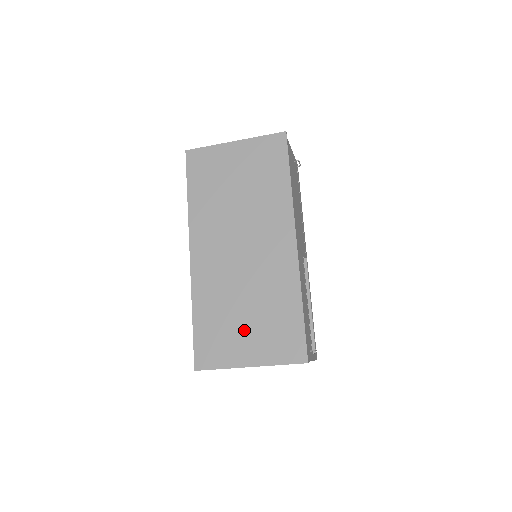
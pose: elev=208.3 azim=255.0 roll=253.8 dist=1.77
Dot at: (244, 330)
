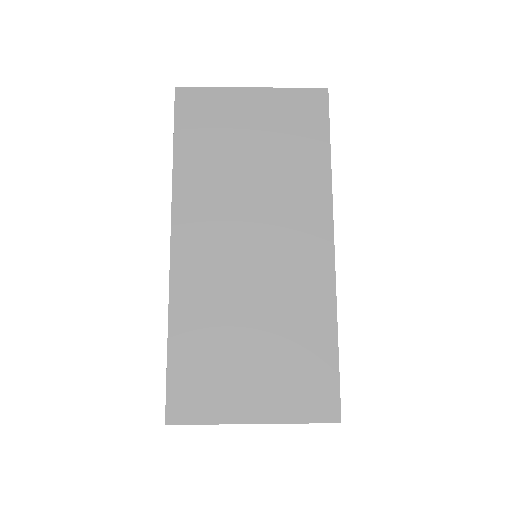
Dot at: (249, 367)
